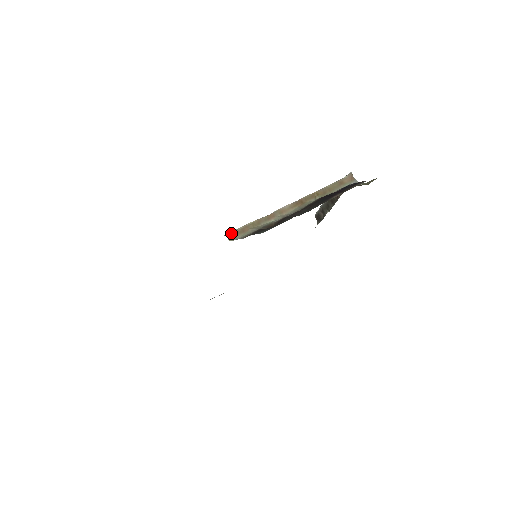
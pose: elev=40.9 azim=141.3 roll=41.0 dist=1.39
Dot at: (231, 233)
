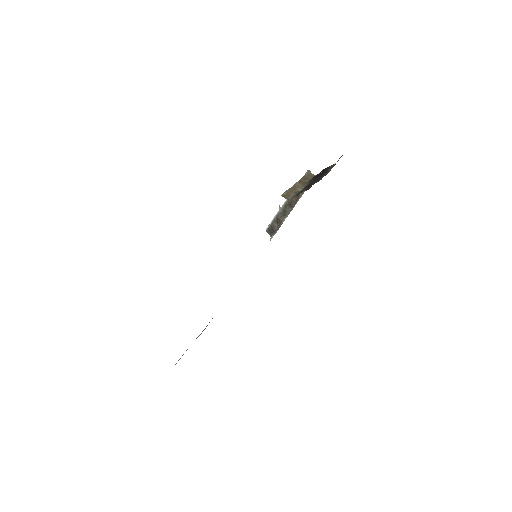
Dot at: (283, 195)
